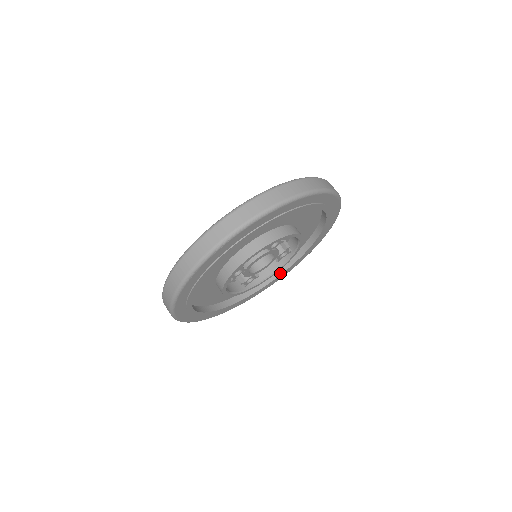
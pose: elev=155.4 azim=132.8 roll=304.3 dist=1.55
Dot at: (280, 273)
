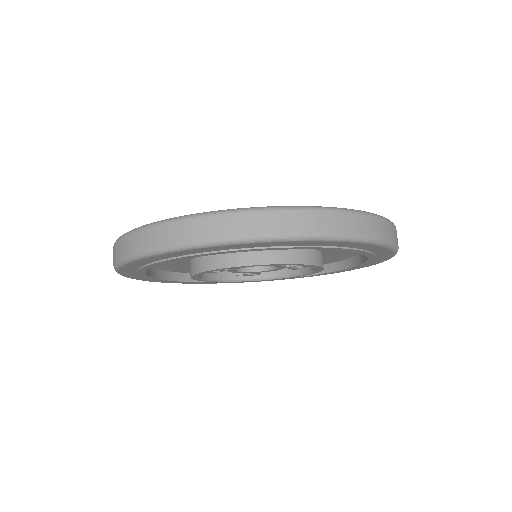
Dot at: occluded
